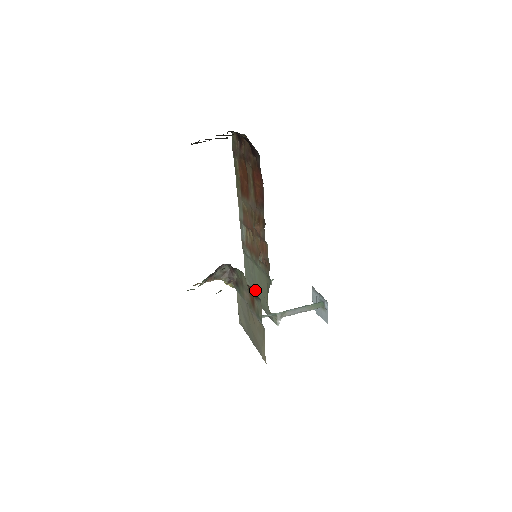
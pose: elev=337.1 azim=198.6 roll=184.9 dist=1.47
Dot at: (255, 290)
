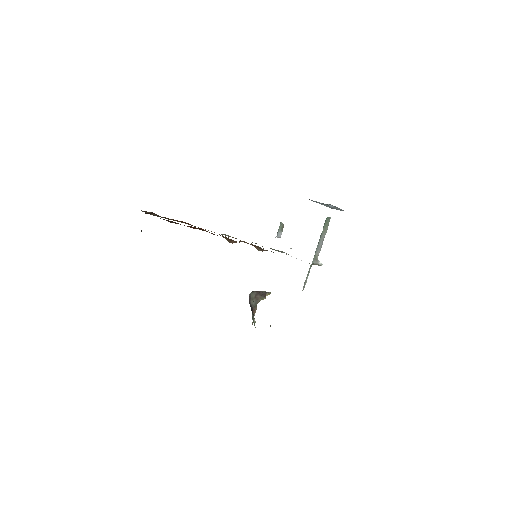
Dot at: occluded
